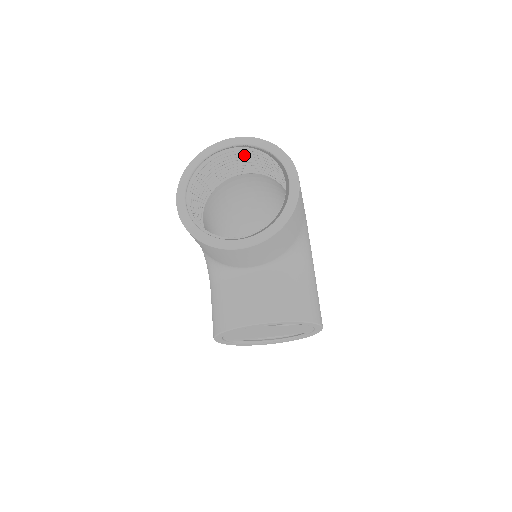
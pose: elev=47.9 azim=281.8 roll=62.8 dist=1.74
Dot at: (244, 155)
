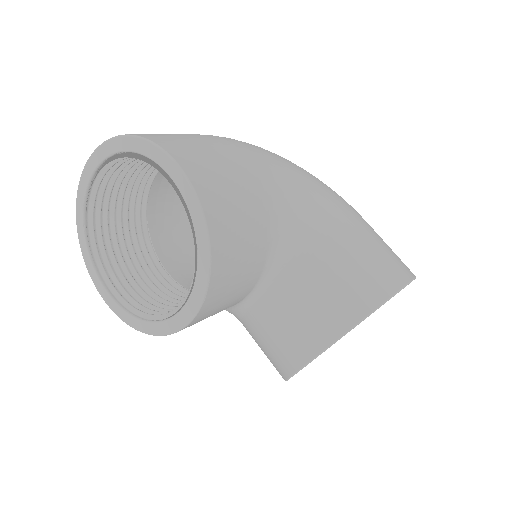
Dot at: (119, 170)
